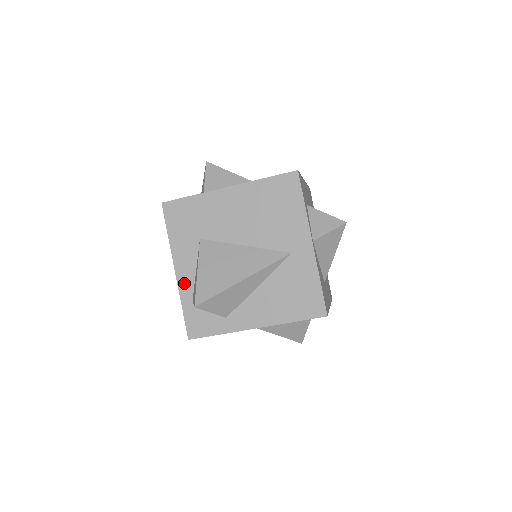
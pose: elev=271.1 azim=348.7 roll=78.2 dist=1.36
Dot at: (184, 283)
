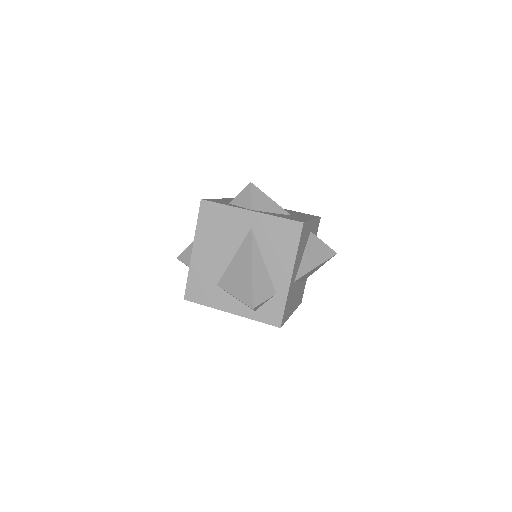
Dot at: (241, 311)
